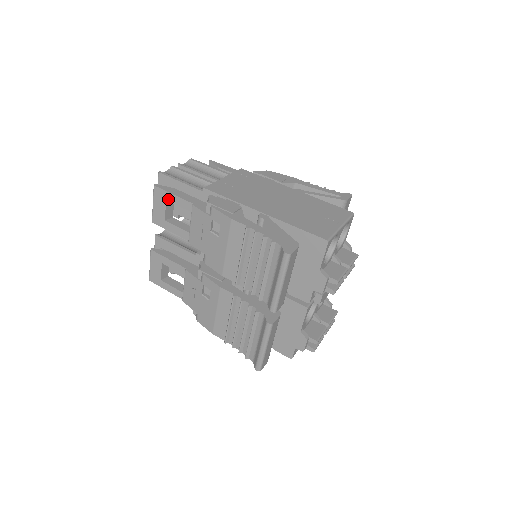
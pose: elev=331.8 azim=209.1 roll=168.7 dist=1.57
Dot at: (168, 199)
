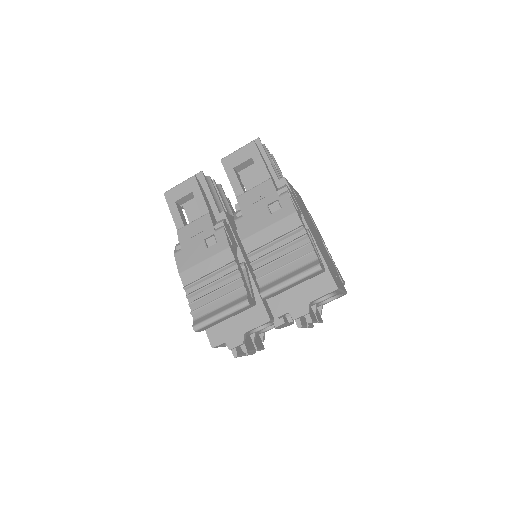
Dot at: (254, 158)
